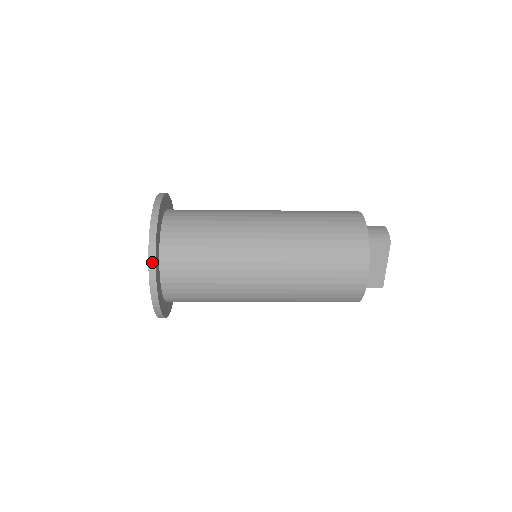
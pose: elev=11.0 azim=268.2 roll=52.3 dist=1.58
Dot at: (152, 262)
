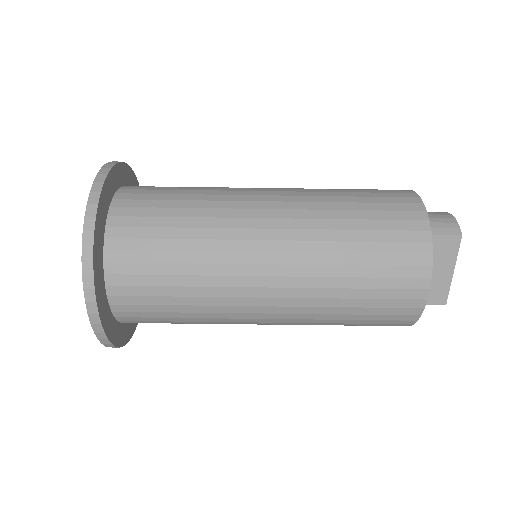
Dot at: (87, 262)
